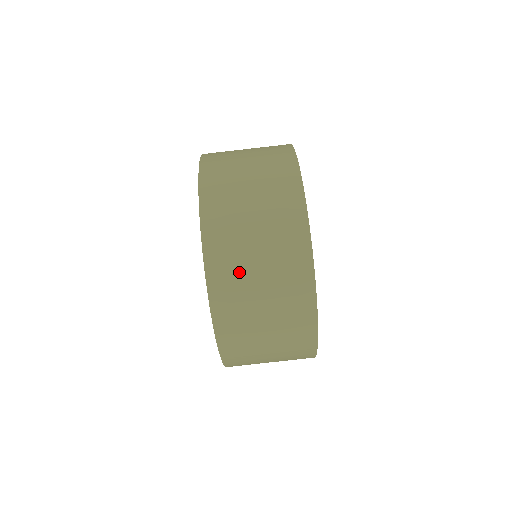
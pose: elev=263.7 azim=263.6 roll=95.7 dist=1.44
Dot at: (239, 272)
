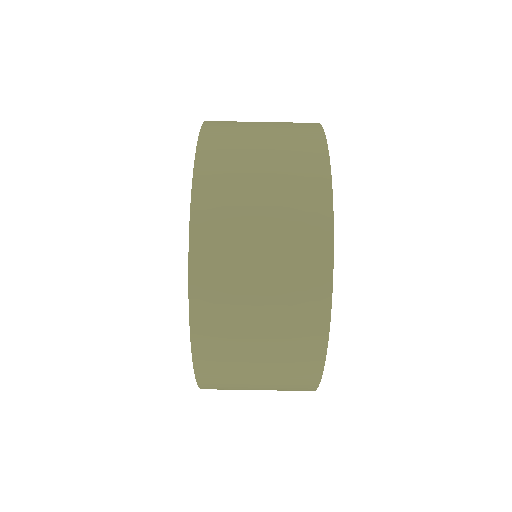
Dot at: (236, 167)
